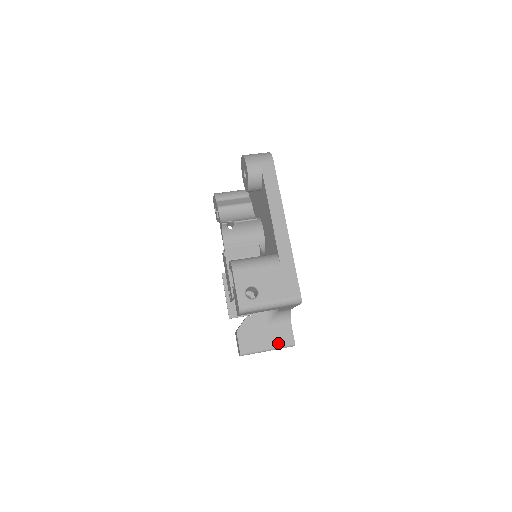
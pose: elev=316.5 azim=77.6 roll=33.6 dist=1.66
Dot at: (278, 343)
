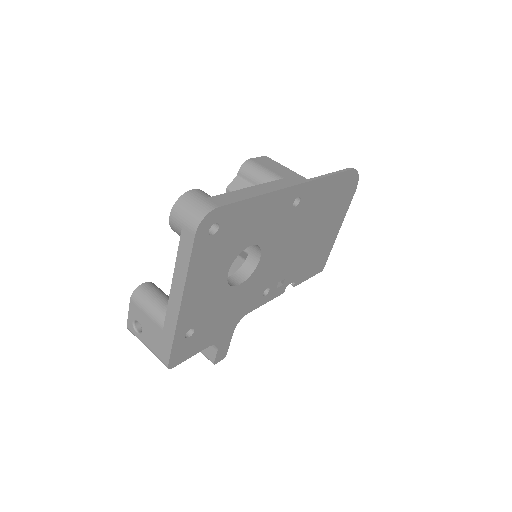
Dot at: (202, 351)
